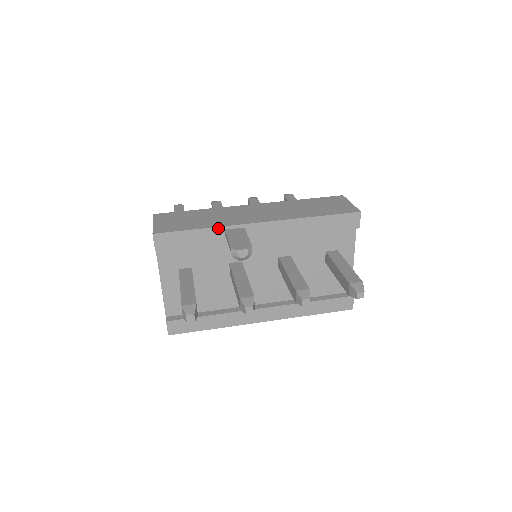
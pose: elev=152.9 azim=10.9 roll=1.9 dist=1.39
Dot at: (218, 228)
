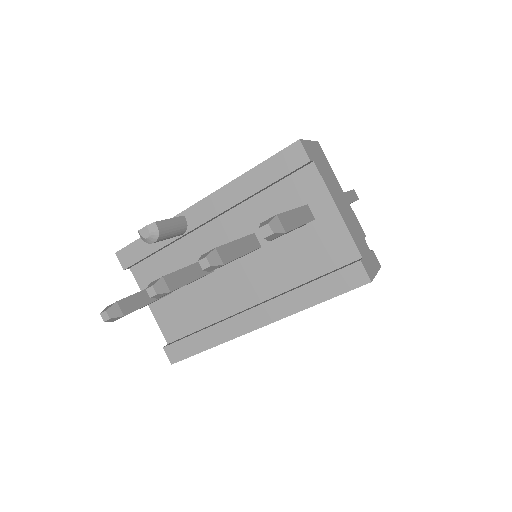
Dot at: occluded
